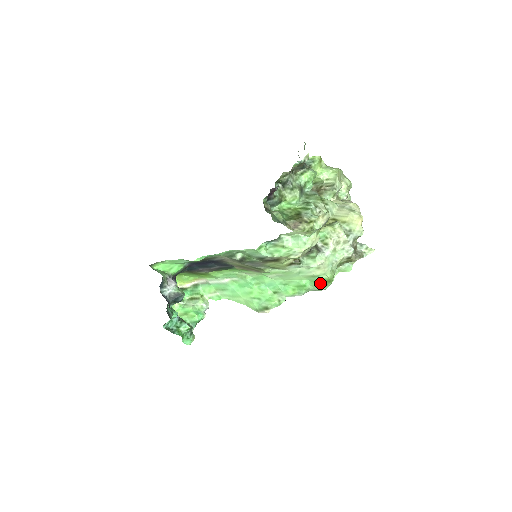
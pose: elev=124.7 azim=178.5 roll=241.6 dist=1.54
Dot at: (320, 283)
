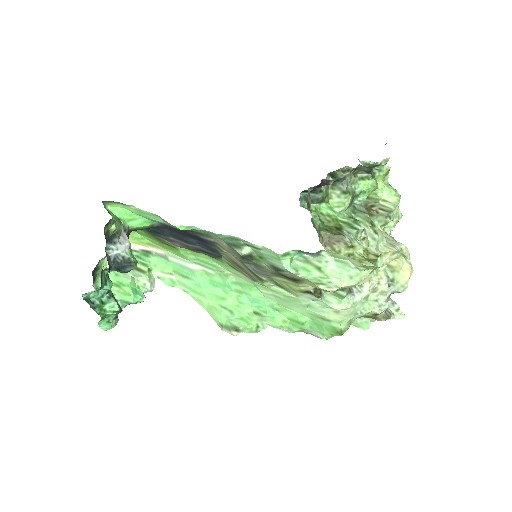
Dot at: (325, 329)
